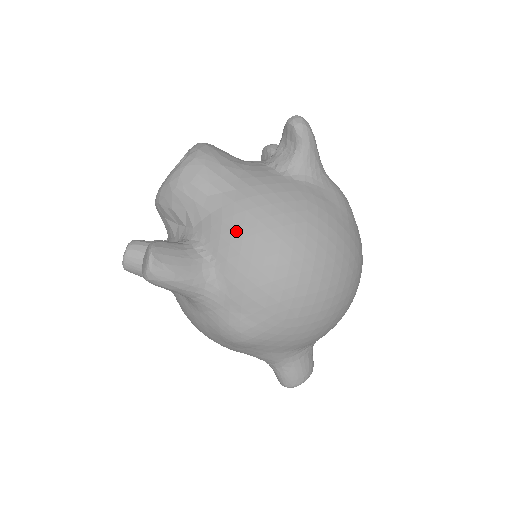
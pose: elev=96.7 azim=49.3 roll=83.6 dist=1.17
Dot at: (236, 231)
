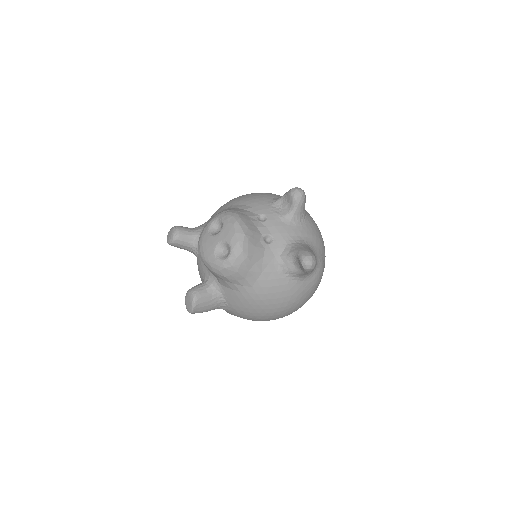
Dot at: (244, 304)
